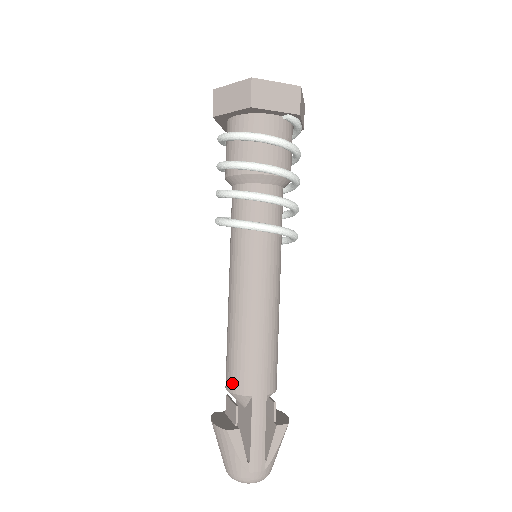
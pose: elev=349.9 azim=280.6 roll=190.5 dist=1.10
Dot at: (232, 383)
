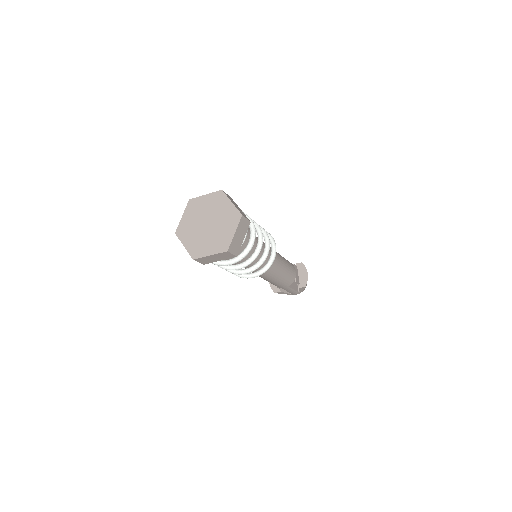
Dot at: occluded
